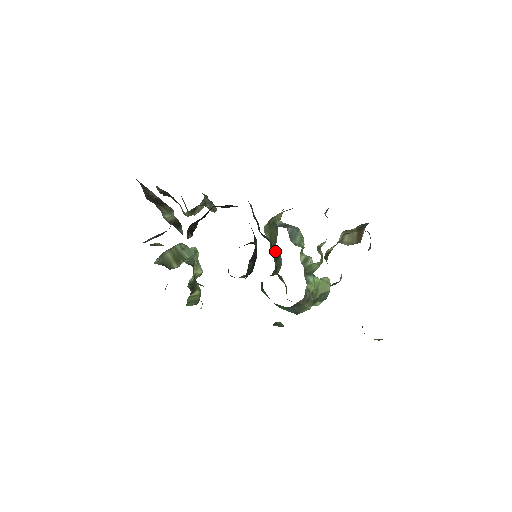
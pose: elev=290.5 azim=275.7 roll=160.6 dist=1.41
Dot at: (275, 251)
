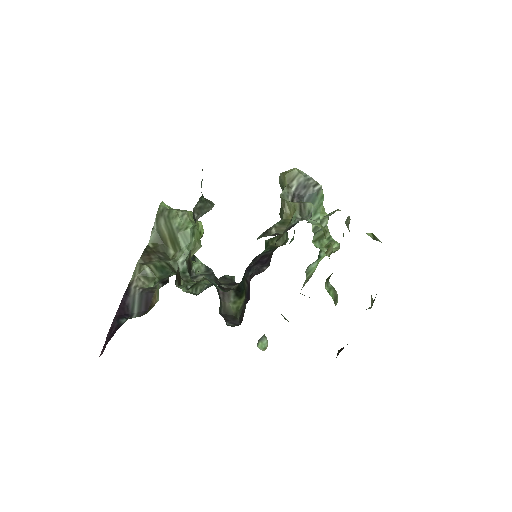
Dot at: occluded
